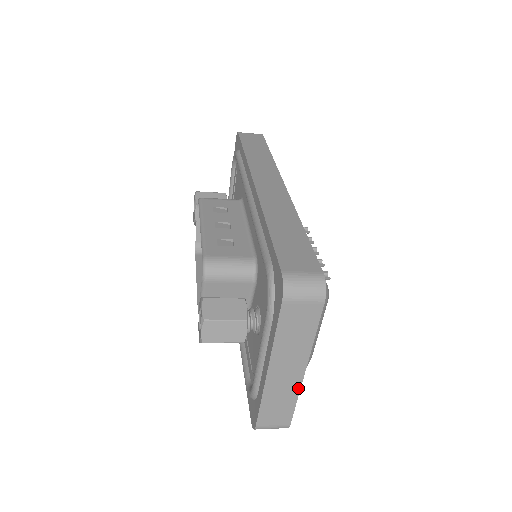
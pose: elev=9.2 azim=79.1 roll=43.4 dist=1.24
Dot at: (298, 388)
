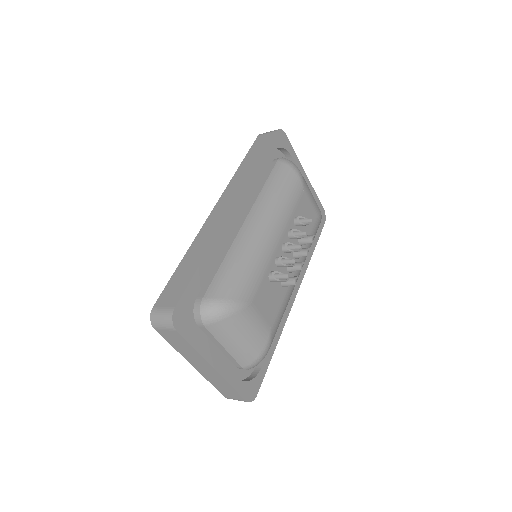
Dot at: (223, 379)
